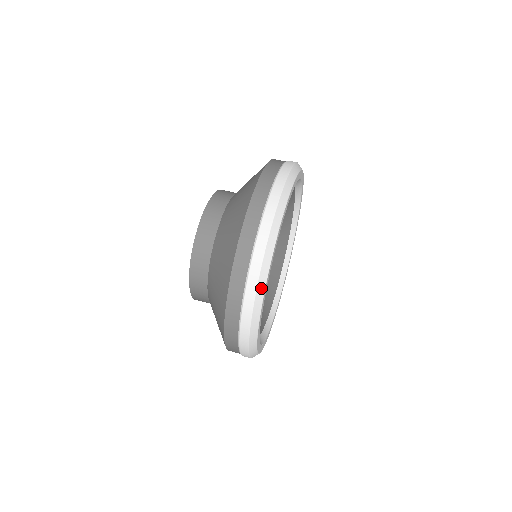
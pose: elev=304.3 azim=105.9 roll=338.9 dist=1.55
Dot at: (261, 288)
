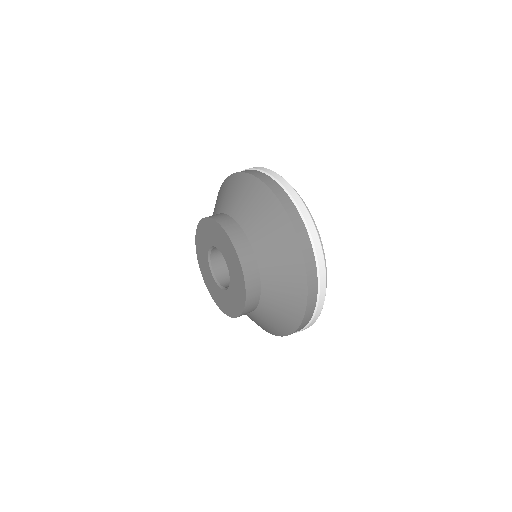
Dot at: (295, 191)
